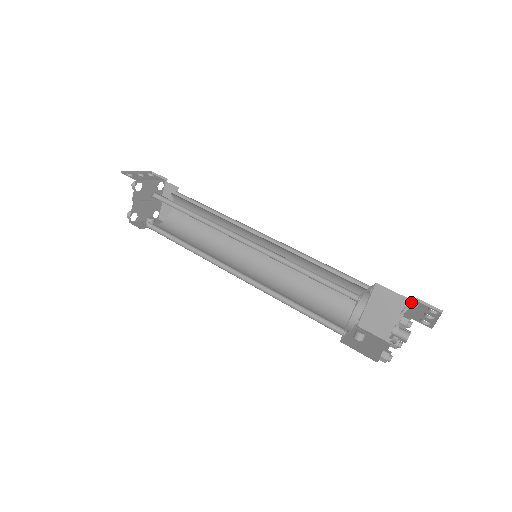
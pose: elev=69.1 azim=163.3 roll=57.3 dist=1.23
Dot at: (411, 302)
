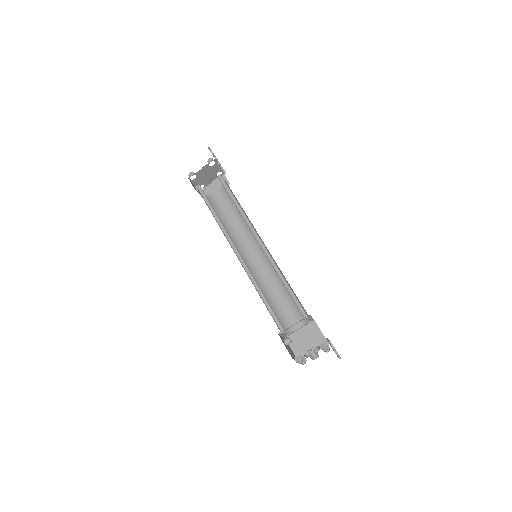
Dot at: (327, 343)
